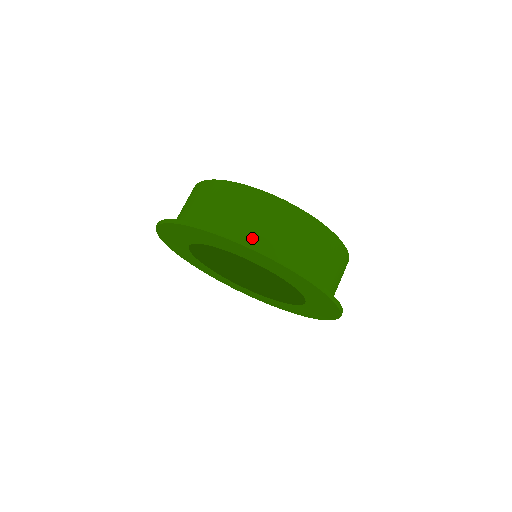
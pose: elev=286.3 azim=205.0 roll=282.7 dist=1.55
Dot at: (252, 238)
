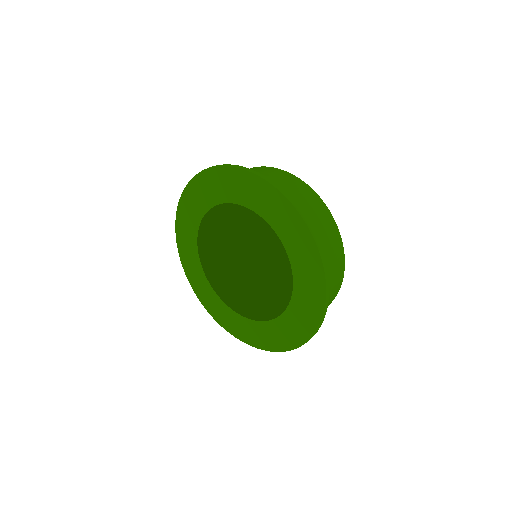
Dot at: occluded
